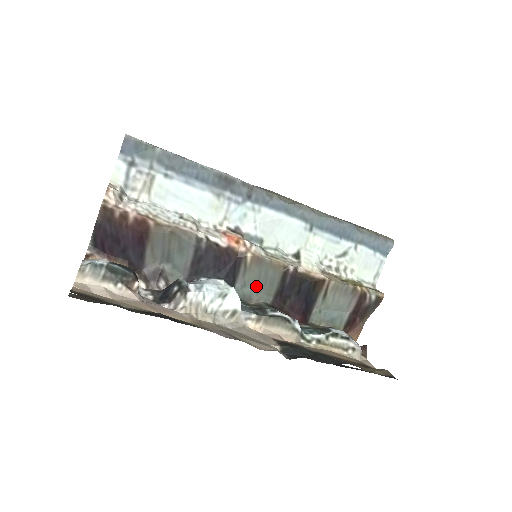
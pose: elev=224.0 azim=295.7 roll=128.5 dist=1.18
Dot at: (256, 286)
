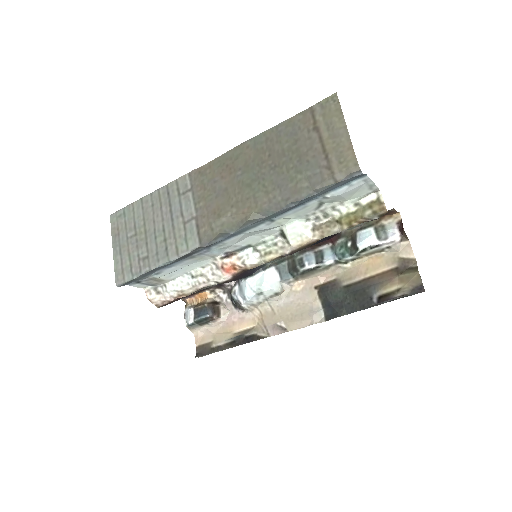
Dot at: occluded
